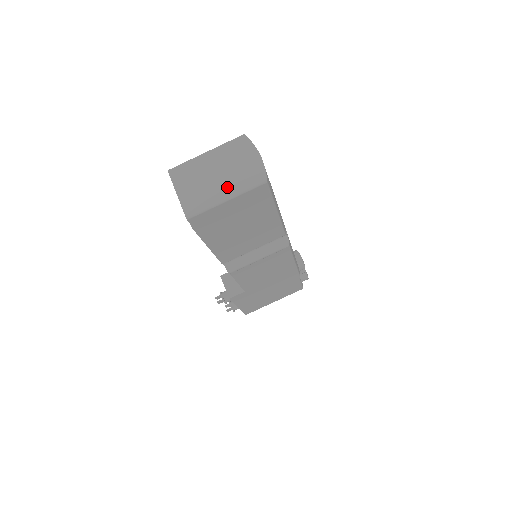
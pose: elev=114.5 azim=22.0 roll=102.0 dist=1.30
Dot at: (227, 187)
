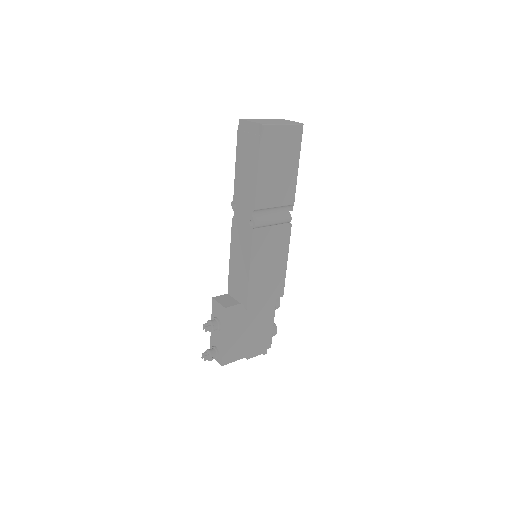
Dot at: (281, 123)
